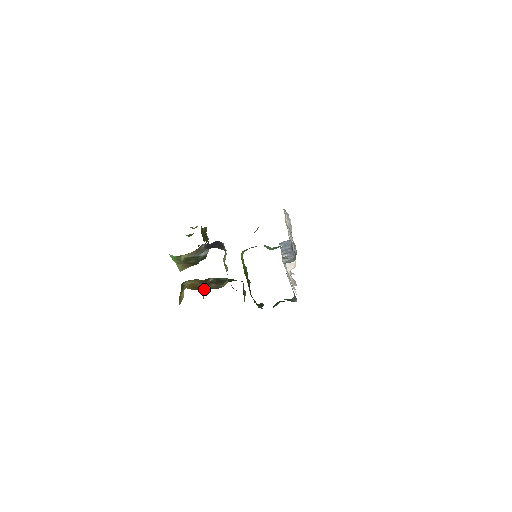
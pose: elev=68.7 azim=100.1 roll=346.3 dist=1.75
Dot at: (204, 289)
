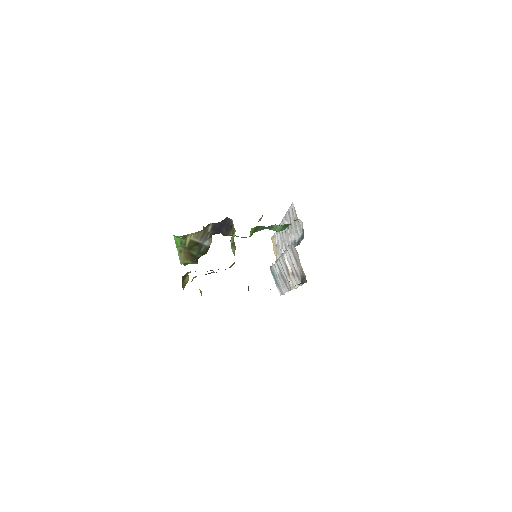
Dot at: occluded
